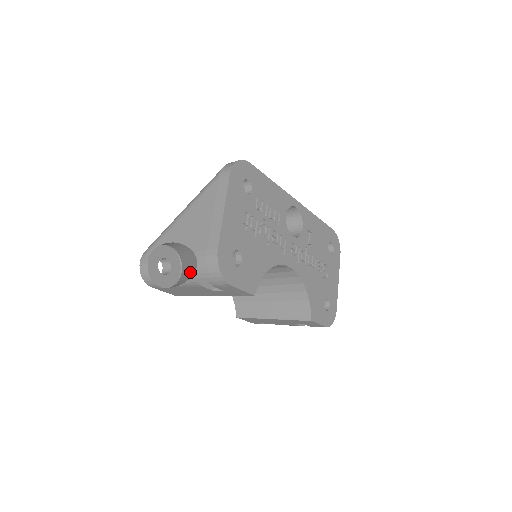
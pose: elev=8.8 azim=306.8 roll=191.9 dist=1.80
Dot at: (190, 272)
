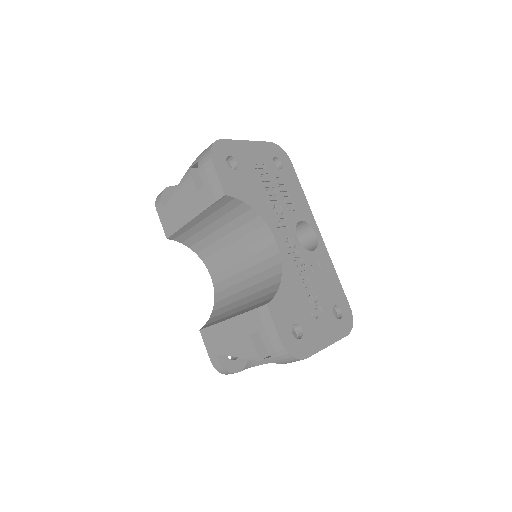
Dot at: occluded
